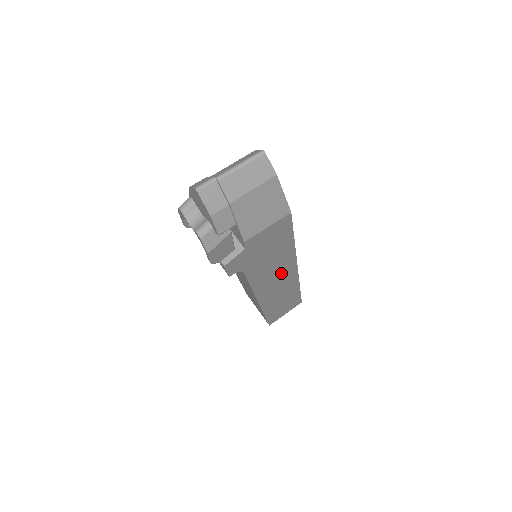
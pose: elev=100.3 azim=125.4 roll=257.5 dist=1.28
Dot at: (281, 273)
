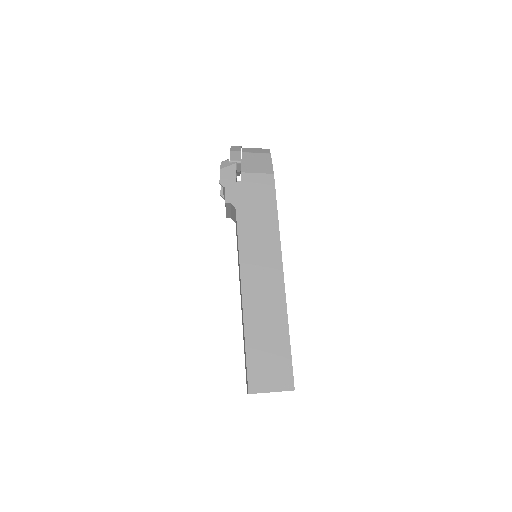
Dot at: (266, 258)
